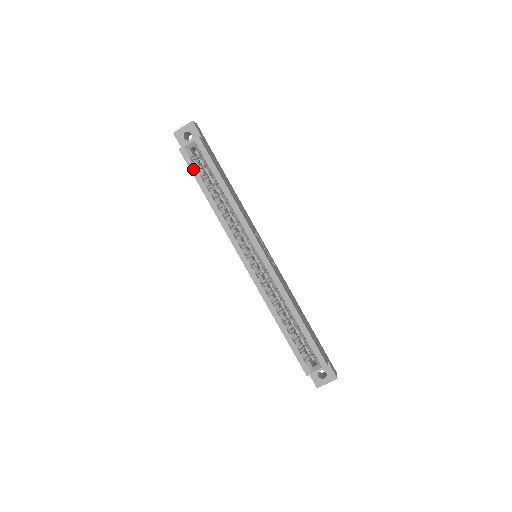
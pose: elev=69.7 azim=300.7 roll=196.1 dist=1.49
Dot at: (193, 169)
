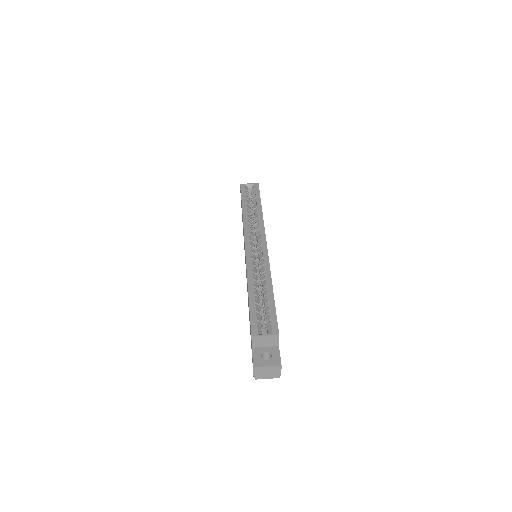
Dot at: (243, 193)
